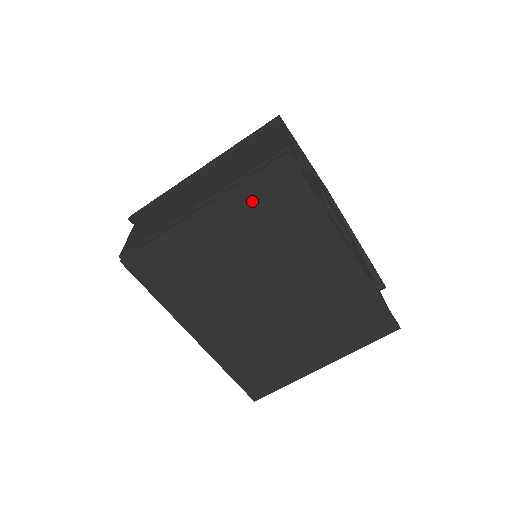
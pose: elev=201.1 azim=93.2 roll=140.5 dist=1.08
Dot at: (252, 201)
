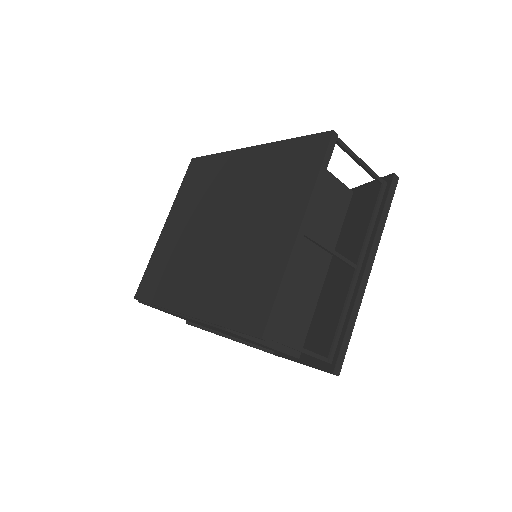
Dot at: (186, 193)
